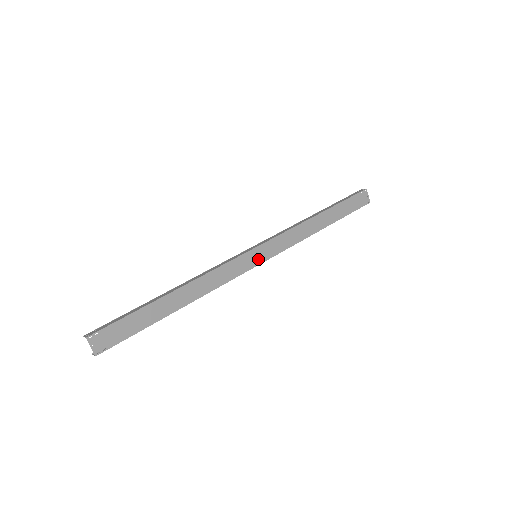
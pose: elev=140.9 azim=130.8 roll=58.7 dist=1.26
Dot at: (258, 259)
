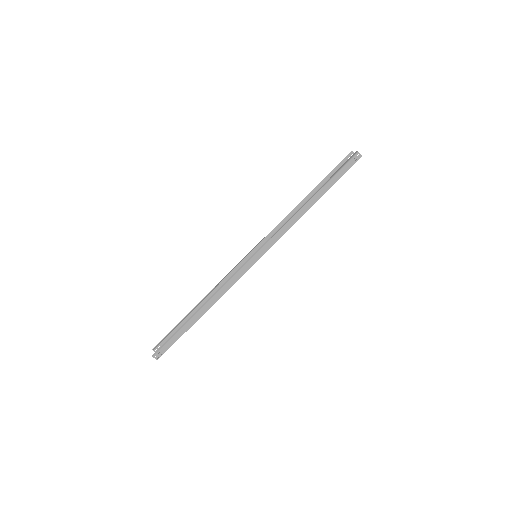
Dot at: occluded
